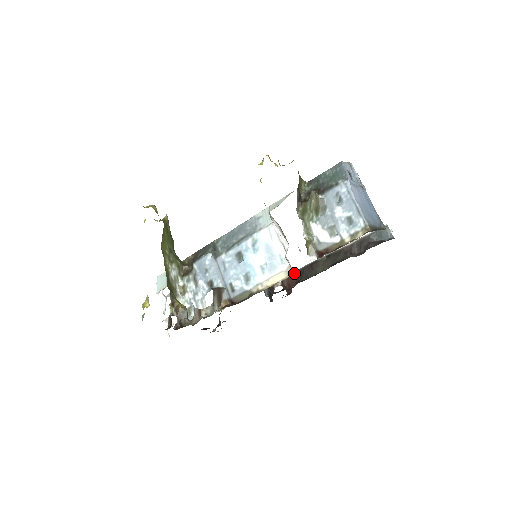
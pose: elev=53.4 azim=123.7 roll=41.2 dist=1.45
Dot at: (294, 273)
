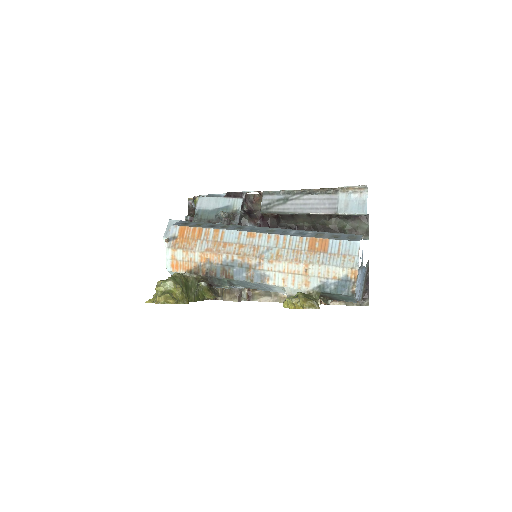
Dot at: occluded
